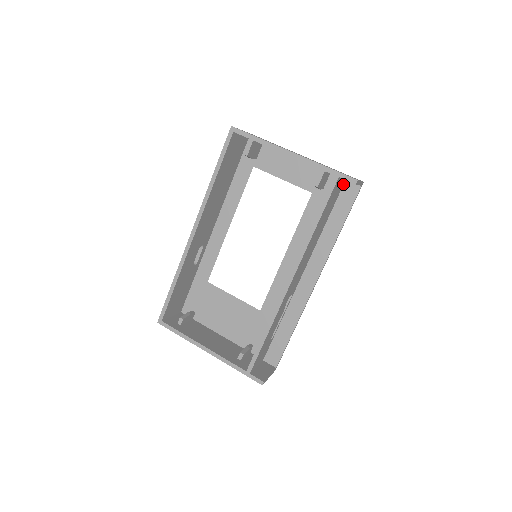
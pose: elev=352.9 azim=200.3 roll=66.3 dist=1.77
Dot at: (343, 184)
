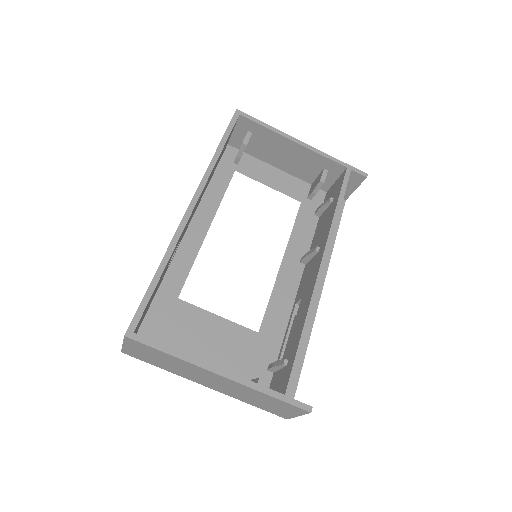
Dot at: occluded
